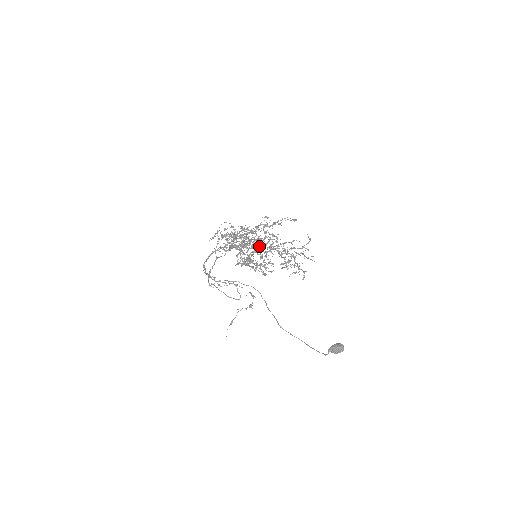
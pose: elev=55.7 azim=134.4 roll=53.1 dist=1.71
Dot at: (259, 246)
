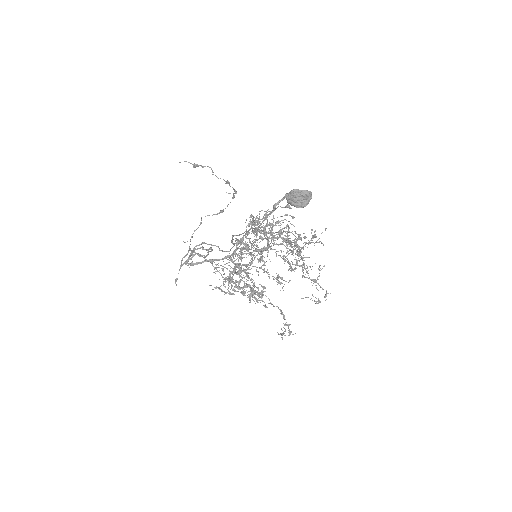
Dot at: occluded
